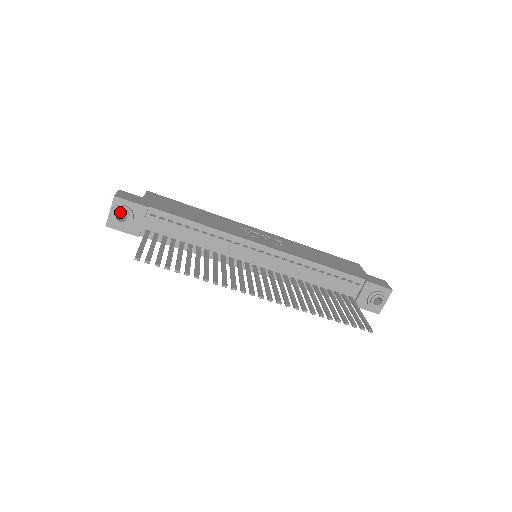
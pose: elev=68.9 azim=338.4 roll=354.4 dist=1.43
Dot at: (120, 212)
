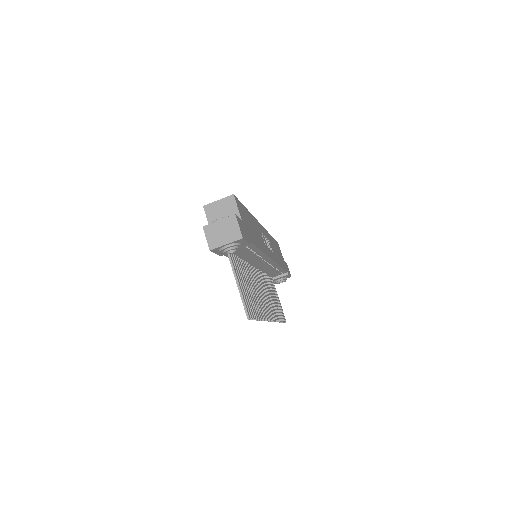
Dot at: occluded
